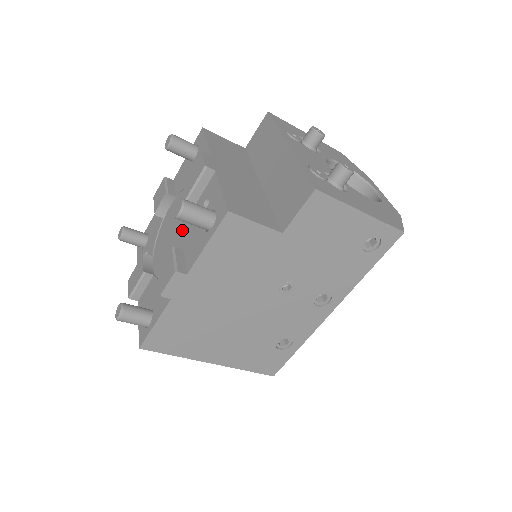
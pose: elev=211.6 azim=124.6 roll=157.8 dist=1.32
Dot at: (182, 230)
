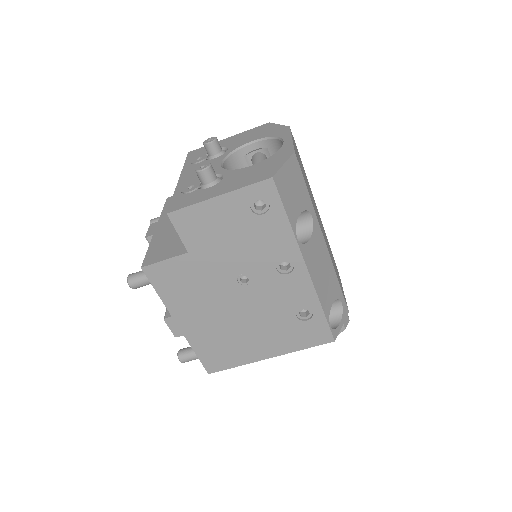
Dot at: occluded
